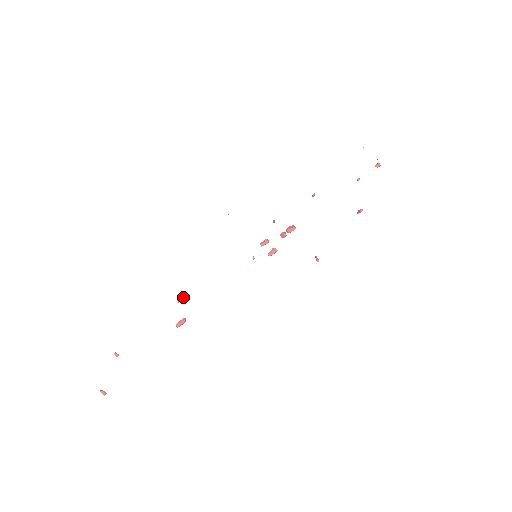
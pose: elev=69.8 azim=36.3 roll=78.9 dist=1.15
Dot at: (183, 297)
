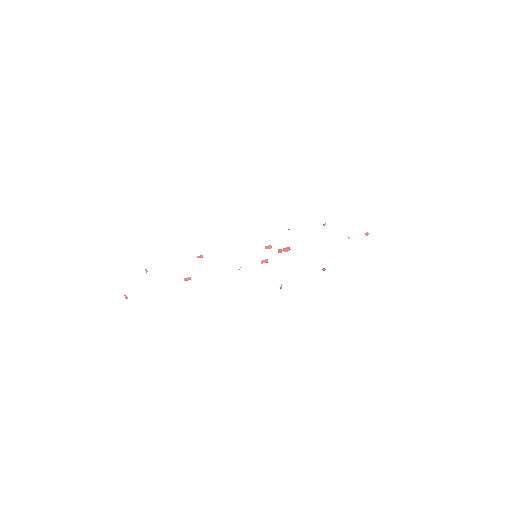
Dot at: (201, 256)
